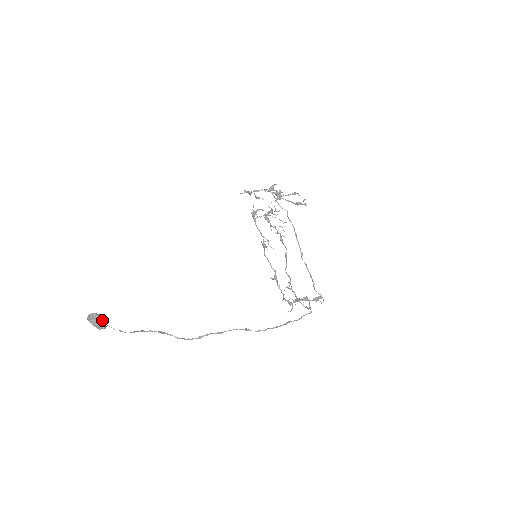
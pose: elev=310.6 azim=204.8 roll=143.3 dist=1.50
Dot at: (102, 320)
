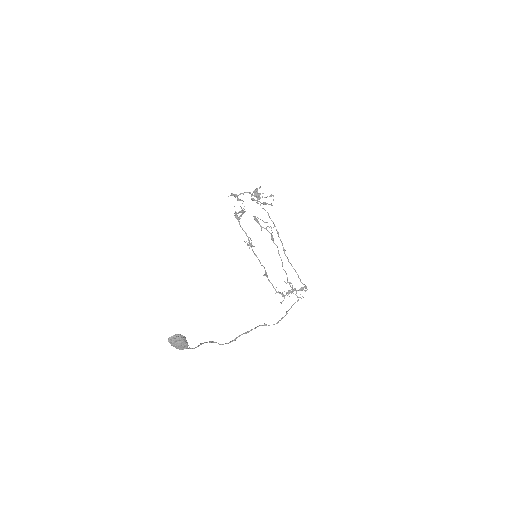
Dot at: (186, 340)
